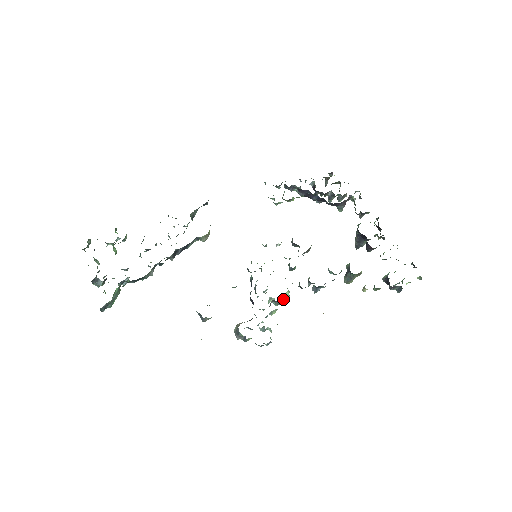
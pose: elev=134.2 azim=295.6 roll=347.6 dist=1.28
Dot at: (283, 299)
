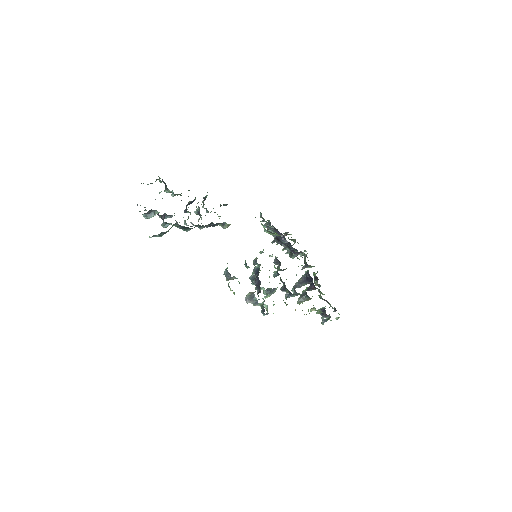
Dot at: (273, 291)
